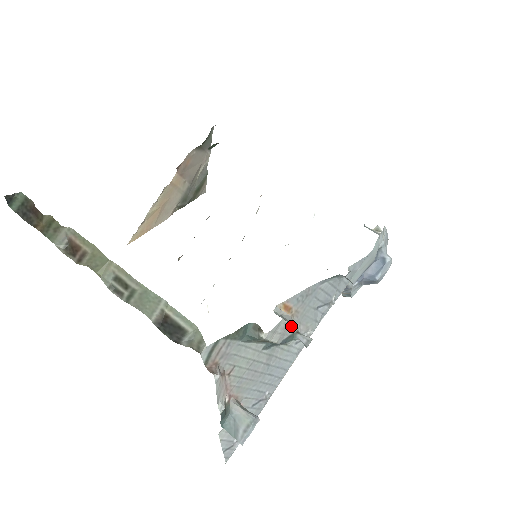
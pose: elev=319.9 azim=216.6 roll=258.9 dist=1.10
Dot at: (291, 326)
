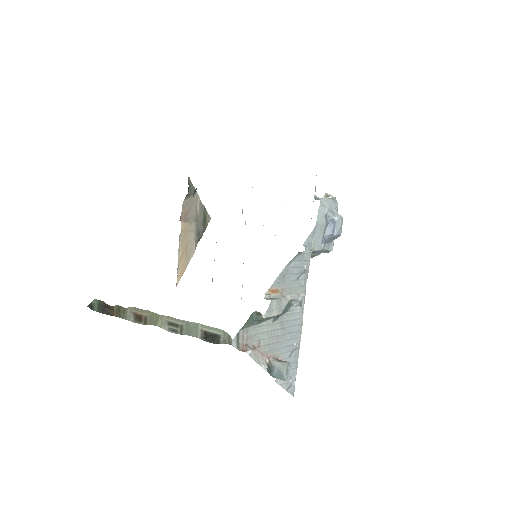
Dot at: (283, 300)
